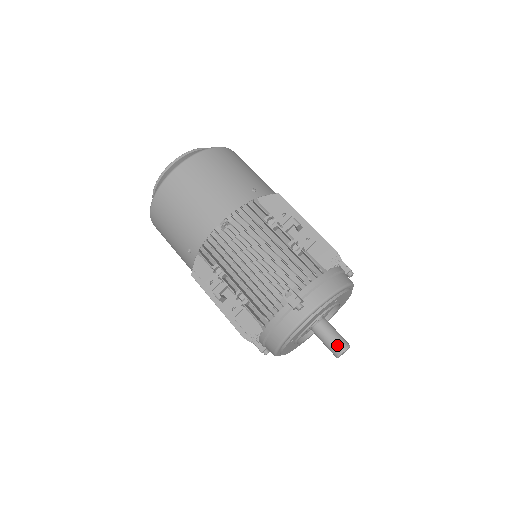
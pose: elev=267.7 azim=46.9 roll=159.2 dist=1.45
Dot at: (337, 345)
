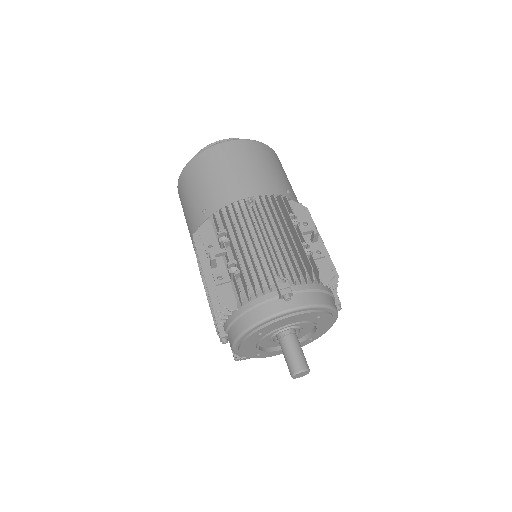
Dot at: (299, 362)
